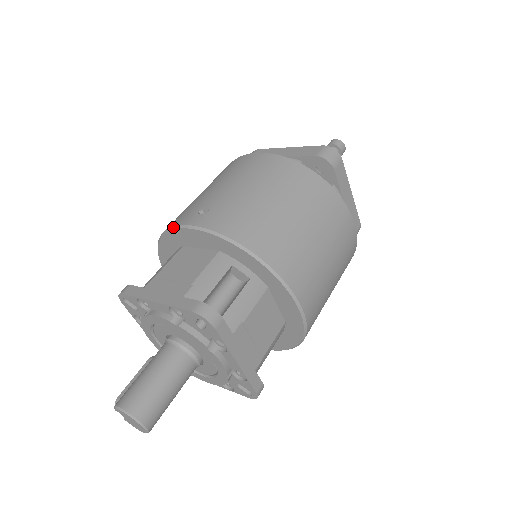
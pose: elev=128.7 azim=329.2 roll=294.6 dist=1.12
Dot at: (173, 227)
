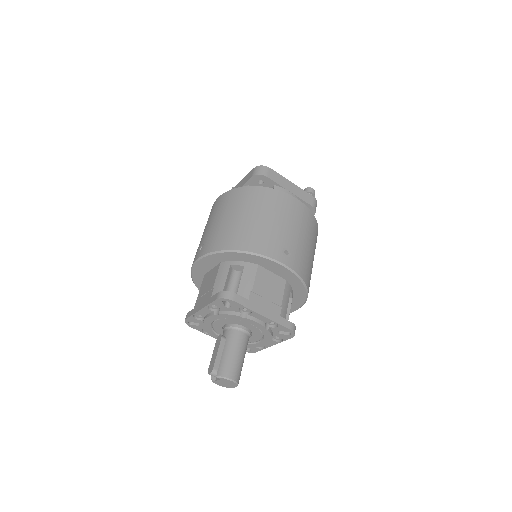
Dot at: (268, 257)
